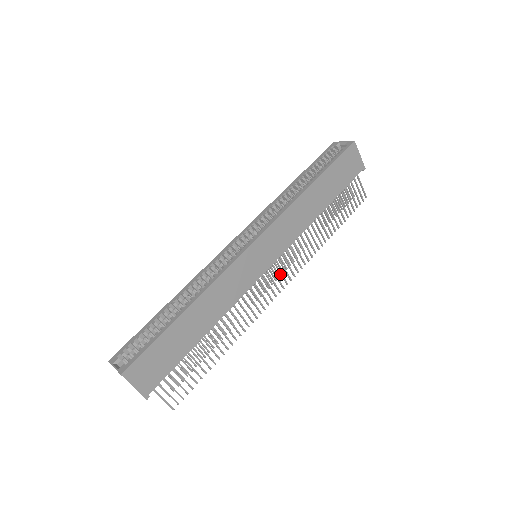
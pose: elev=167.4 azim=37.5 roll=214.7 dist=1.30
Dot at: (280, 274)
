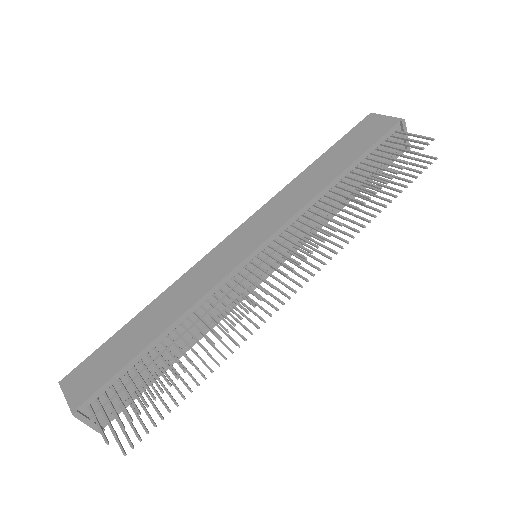
Dot at: occluded
